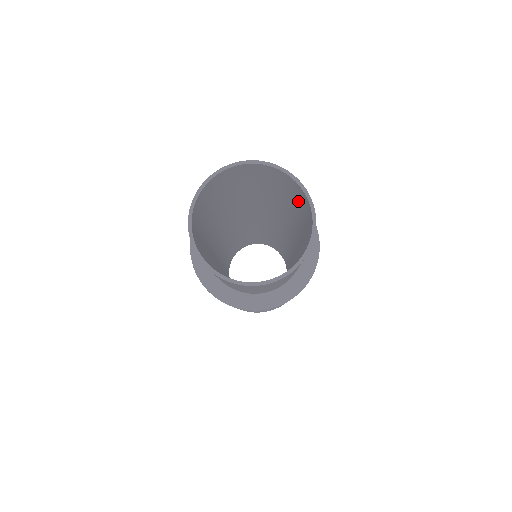
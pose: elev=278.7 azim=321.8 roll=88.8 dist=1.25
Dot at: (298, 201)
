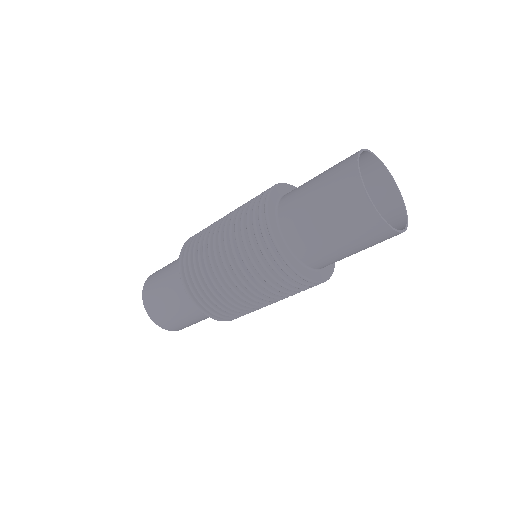
Dot at: occluded
